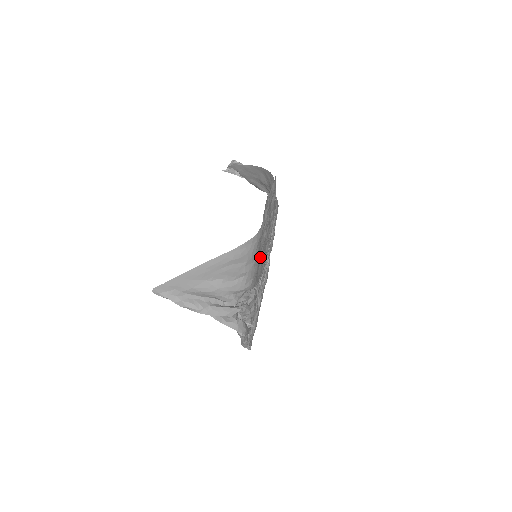
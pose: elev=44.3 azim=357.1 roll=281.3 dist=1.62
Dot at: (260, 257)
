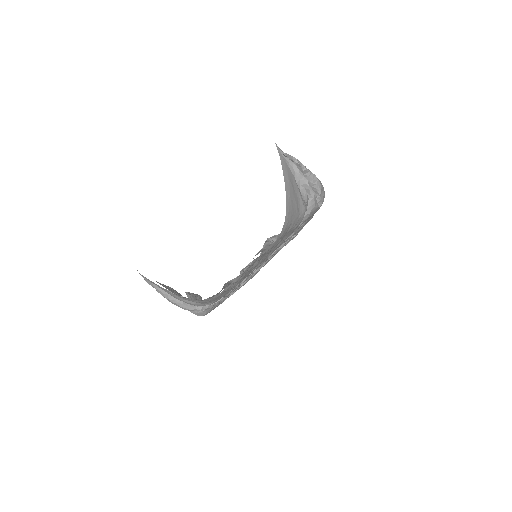
Dot at: occluded
